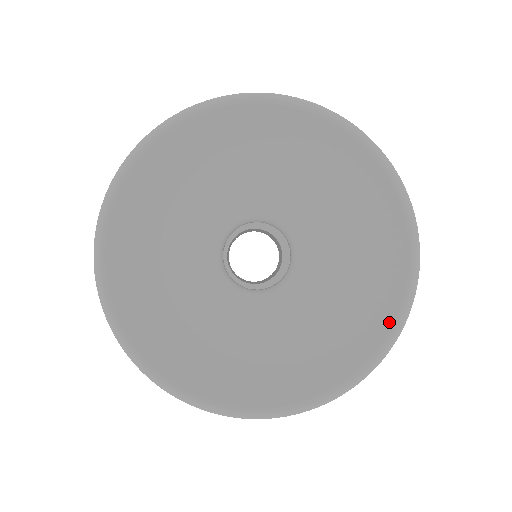
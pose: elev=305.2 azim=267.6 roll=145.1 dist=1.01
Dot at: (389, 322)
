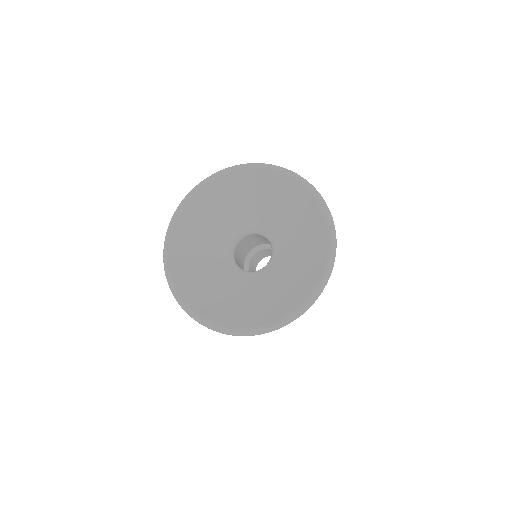
Dot at: (298, 303)
